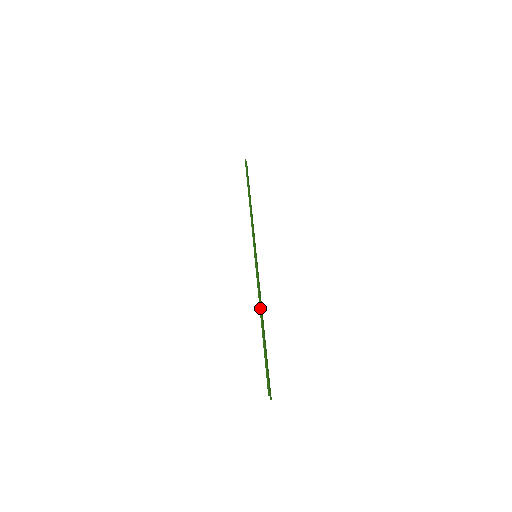
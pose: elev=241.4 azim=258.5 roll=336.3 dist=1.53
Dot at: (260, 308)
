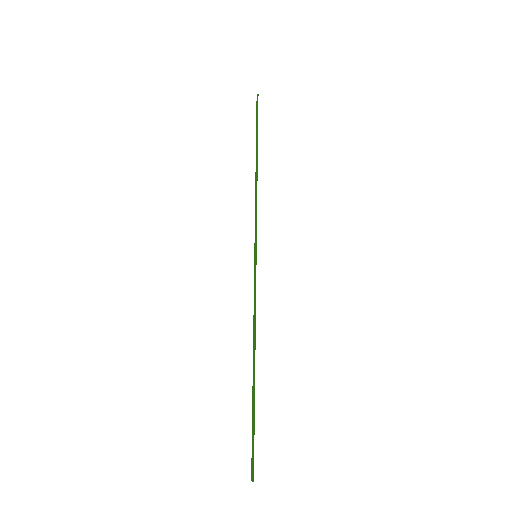
Dot at: (254, 343)
